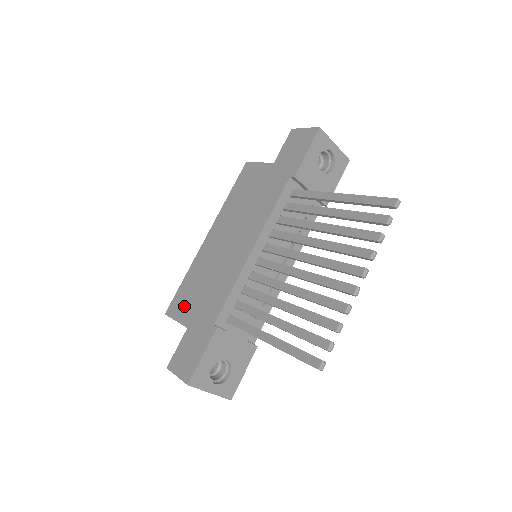
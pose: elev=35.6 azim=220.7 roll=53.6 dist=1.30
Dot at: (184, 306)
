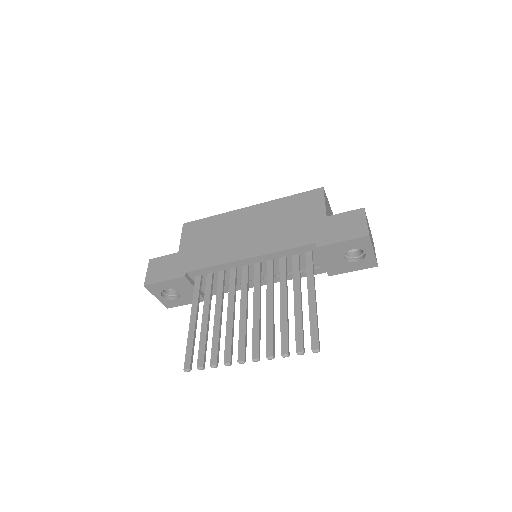
Dot at: (192, 235)
